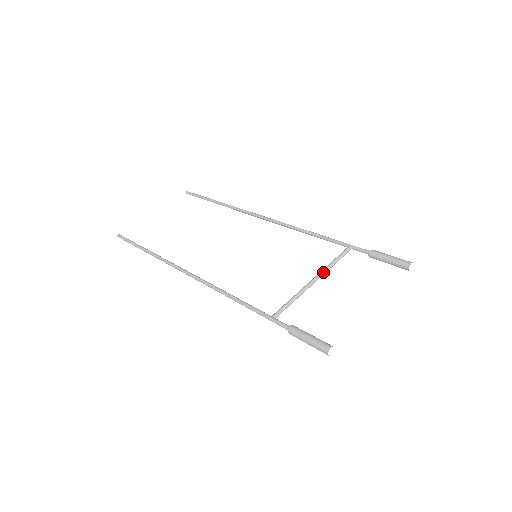
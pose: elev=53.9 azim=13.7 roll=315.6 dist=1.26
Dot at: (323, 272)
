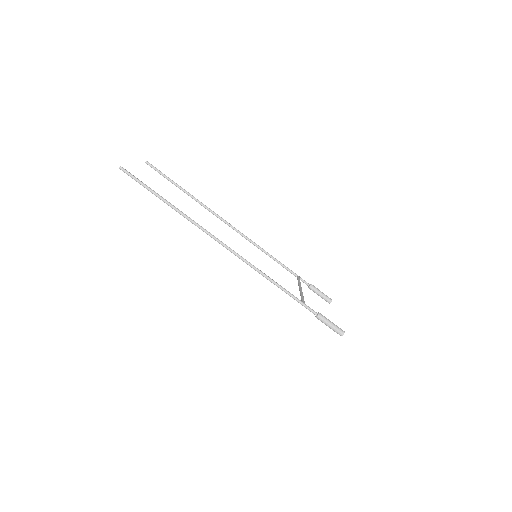
Dot at: occluded
